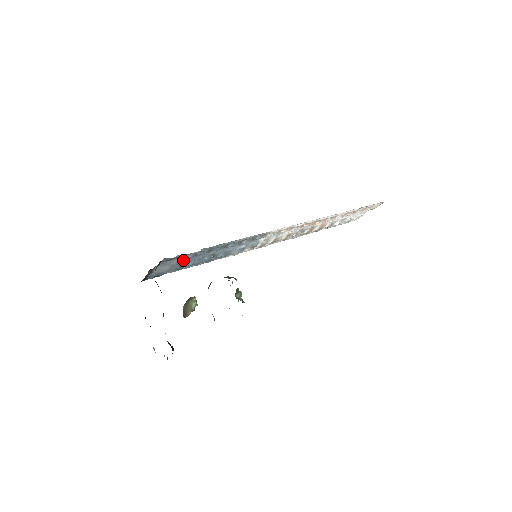
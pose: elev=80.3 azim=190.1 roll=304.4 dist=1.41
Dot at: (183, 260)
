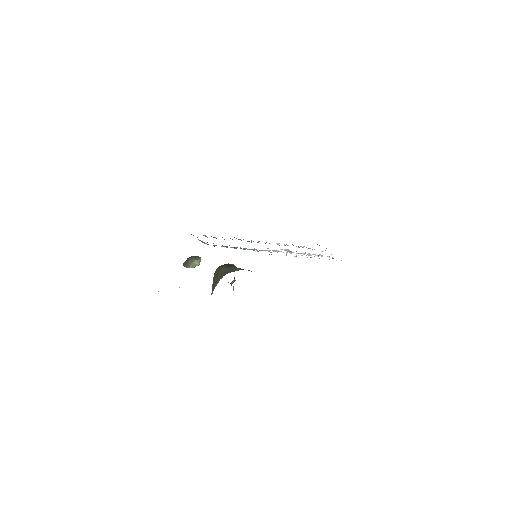
Dot at: occluded
